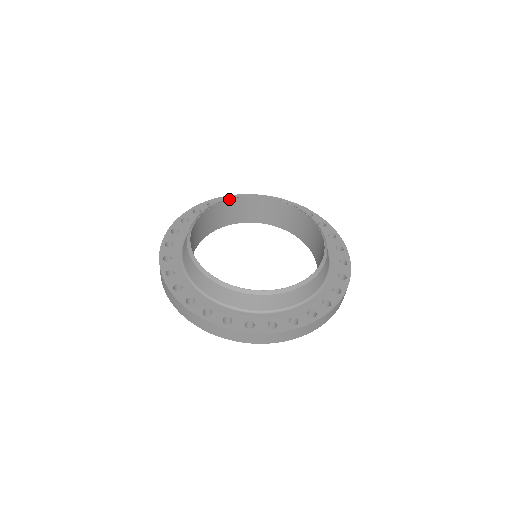
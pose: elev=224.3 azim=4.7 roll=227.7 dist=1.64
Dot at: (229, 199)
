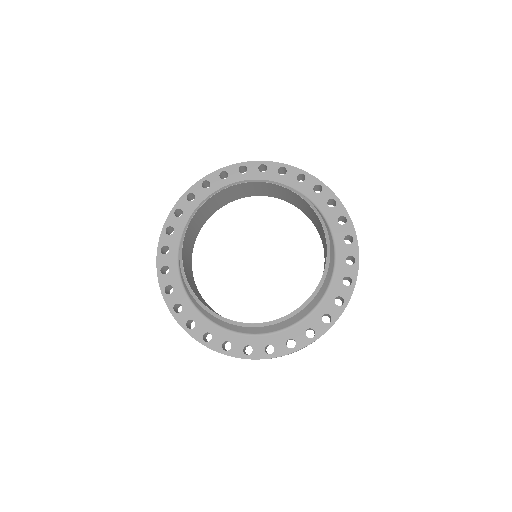
Dot at: (222, 190)
